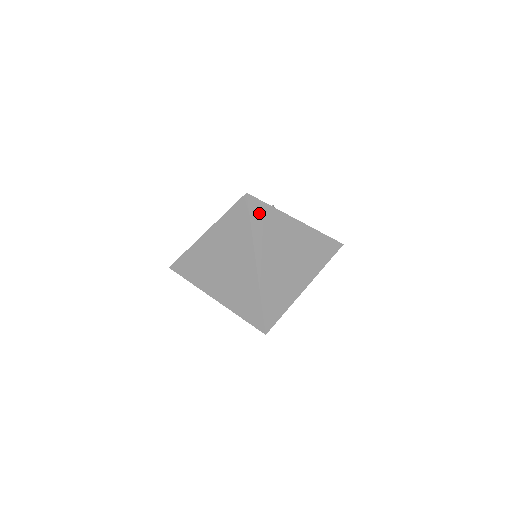
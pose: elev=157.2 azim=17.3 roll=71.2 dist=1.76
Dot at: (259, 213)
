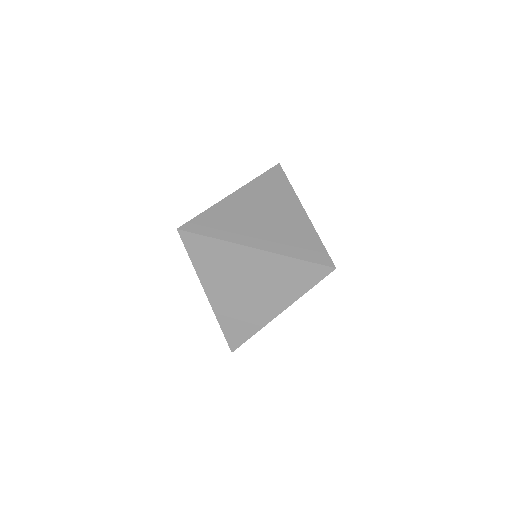
Dot at: occluded
